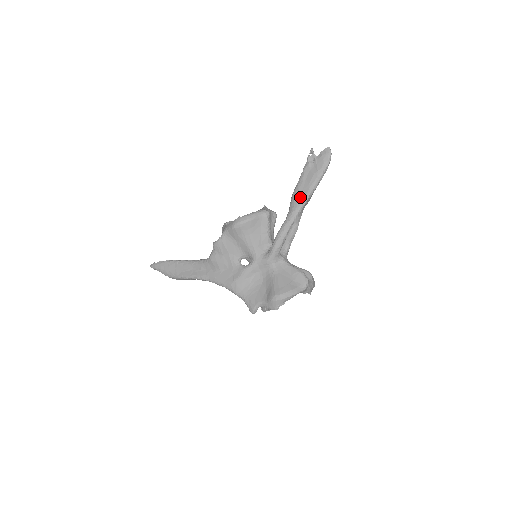
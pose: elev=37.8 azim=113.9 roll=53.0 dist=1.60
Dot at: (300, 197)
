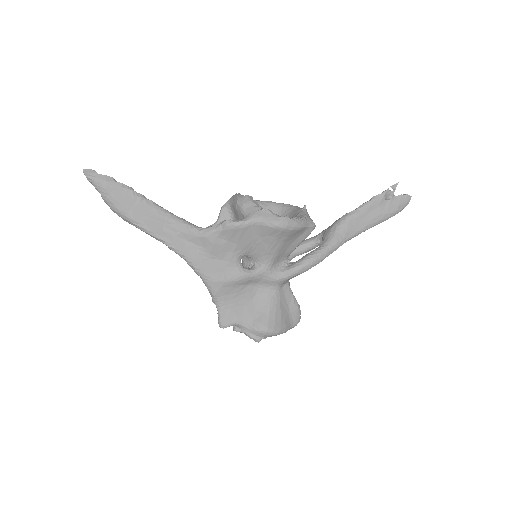
Dot at: (352, 229)
